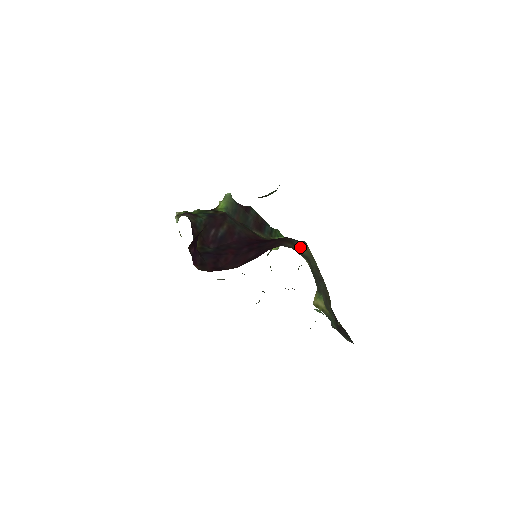
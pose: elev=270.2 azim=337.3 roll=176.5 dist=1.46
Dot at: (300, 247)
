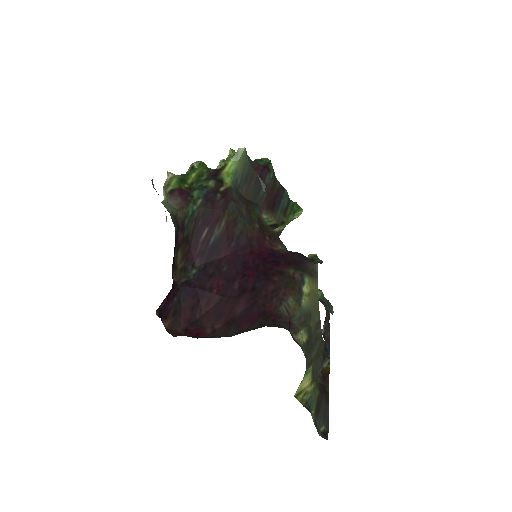
Dot at: (305, 294)
